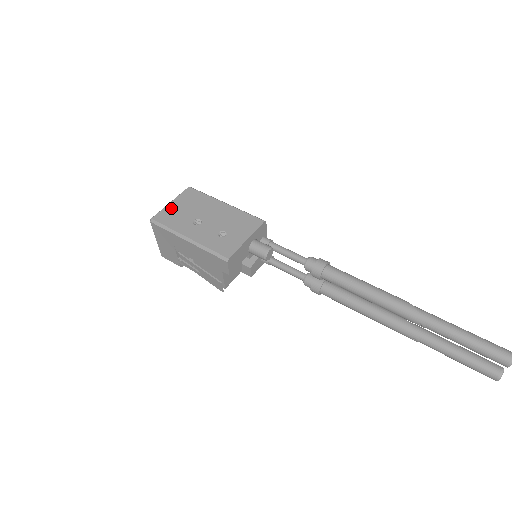
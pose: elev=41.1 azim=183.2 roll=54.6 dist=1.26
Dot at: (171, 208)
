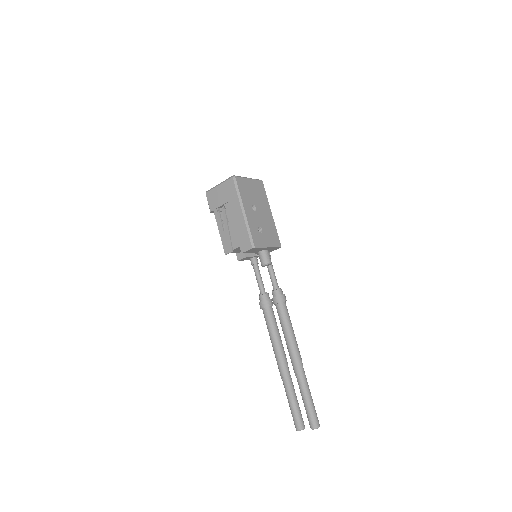
Dot at: (247, 182)
